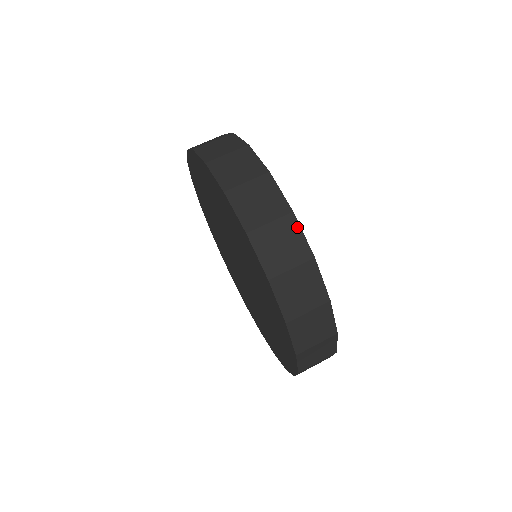
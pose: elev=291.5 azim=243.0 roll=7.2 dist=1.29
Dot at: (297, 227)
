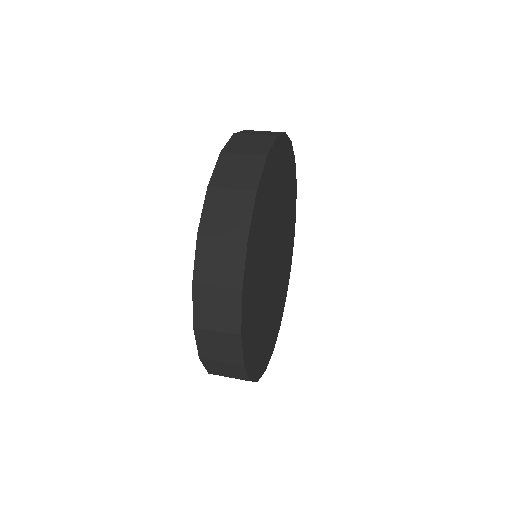
Dot at: occluded
